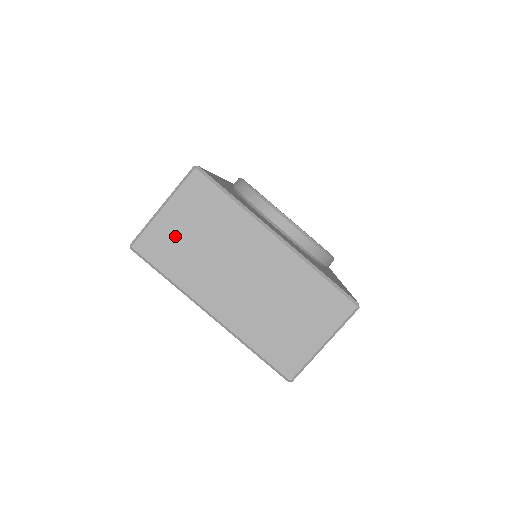
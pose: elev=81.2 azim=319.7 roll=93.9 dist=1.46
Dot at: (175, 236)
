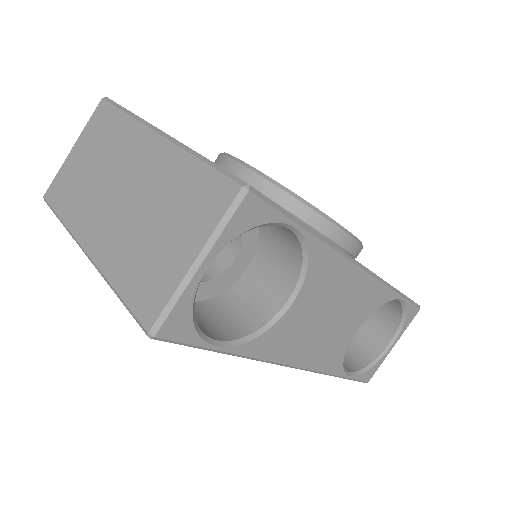
Dot at: (75, 172)
